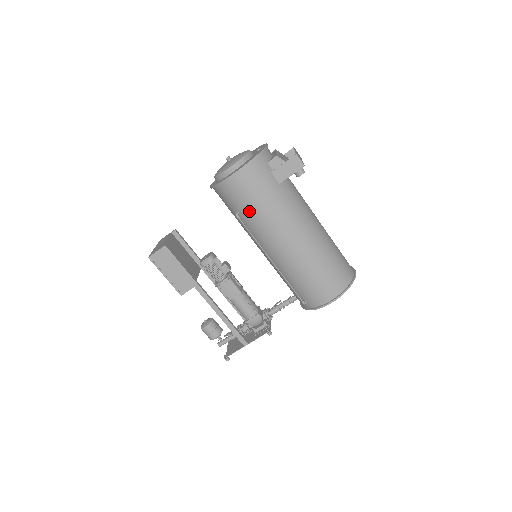
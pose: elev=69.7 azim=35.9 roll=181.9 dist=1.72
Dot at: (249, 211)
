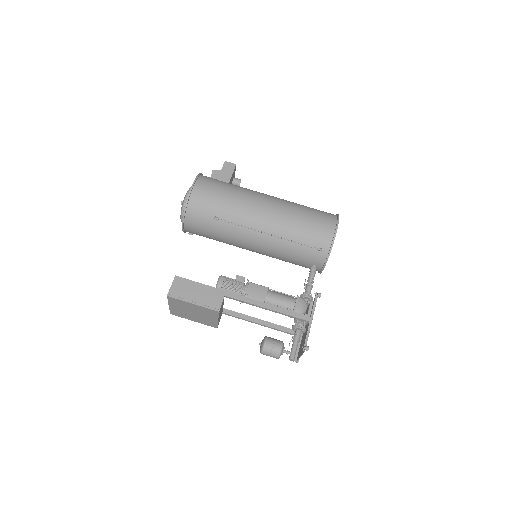
Dot at: (222, 206)
